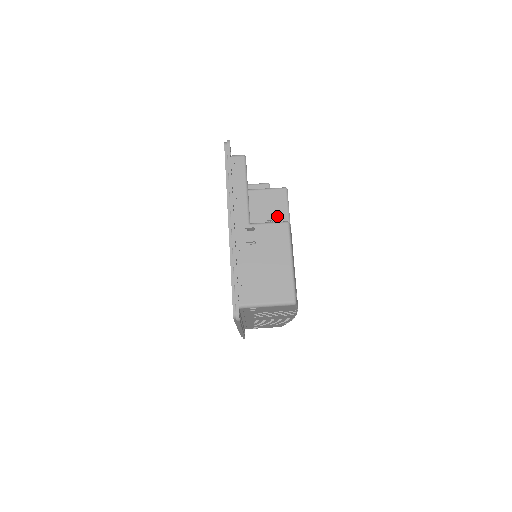
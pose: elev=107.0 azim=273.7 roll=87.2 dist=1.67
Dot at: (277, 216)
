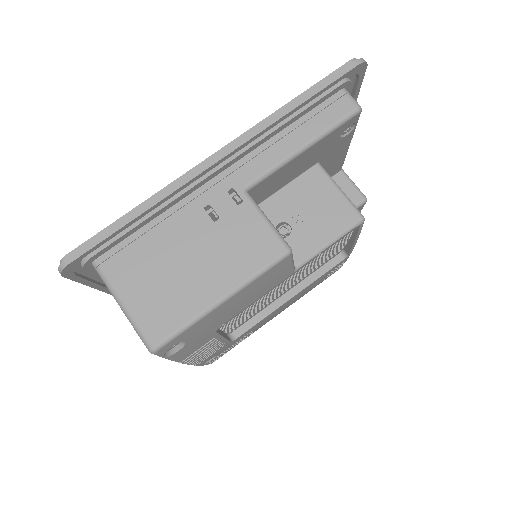
Dot at: (305, 233)
